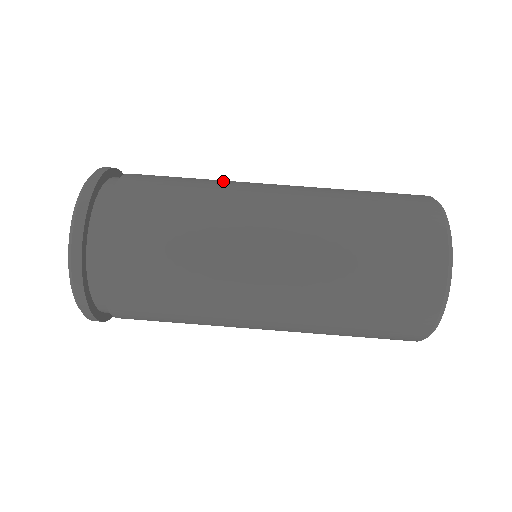
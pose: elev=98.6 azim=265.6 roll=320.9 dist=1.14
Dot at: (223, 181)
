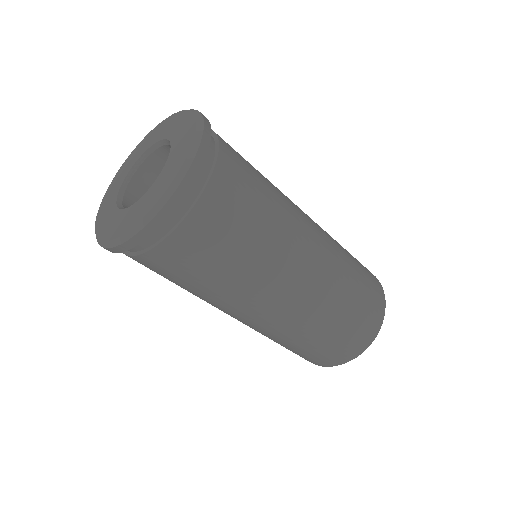
Dot at: (286, 207)
